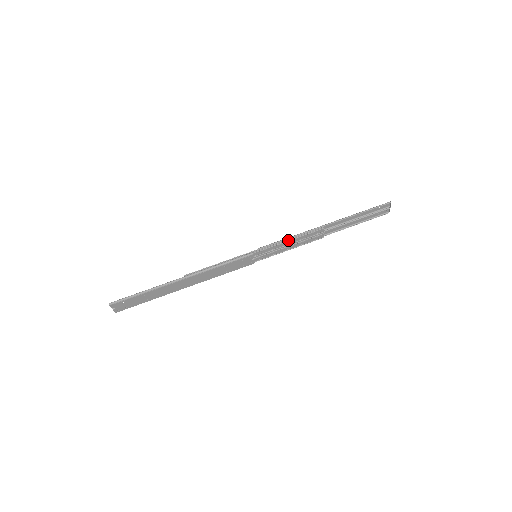
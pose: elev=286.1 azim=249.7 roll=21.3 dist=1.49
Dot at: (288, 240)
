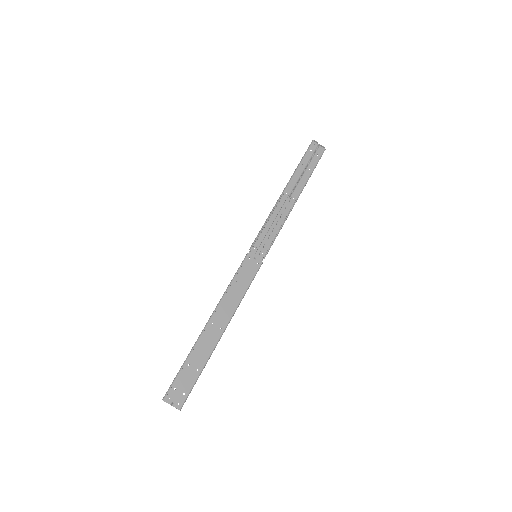
Dot at: (266, 222)
